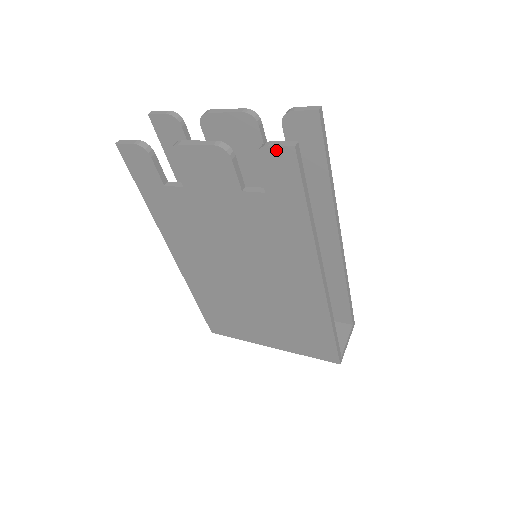
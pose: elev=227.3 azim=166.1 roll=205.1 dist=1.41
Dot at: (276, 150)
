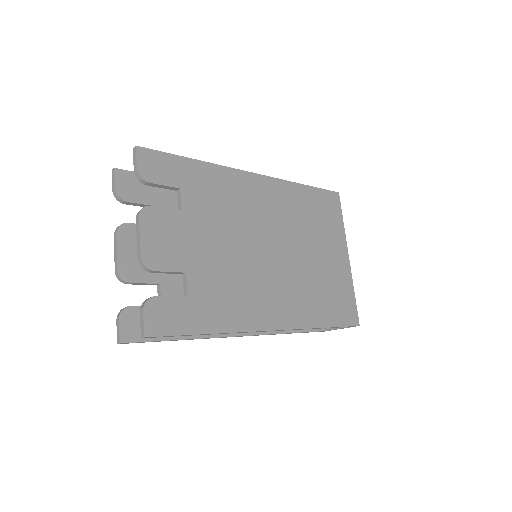
Dot at: (120, 327)
